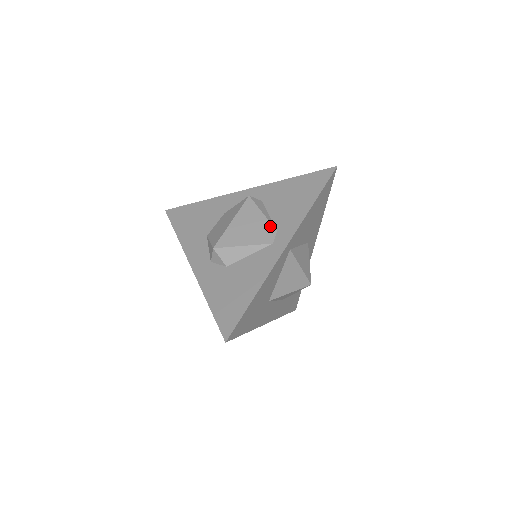
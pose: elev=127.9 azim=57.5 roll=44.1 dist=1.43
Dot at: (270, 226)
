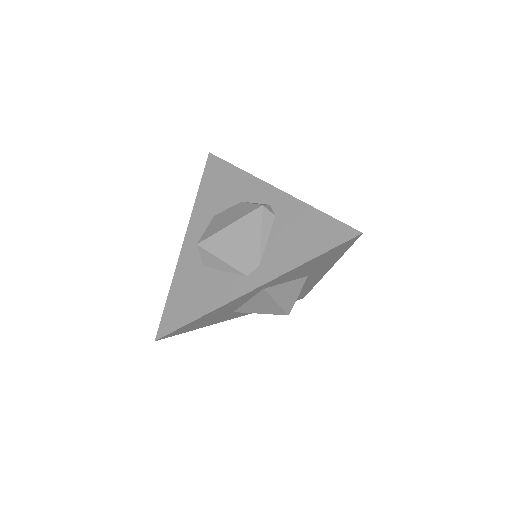
Dot at: (257, 255)
